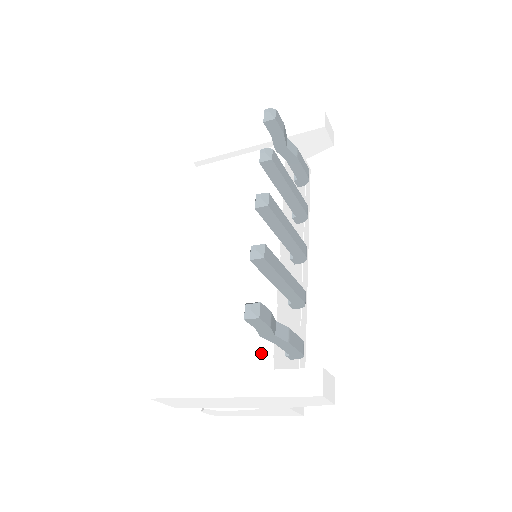
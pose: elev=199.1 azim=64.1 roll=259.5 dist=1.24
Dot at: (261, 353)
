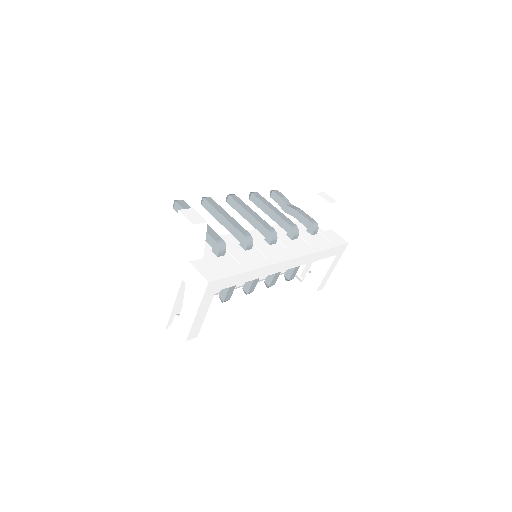
Dot at: occluded
